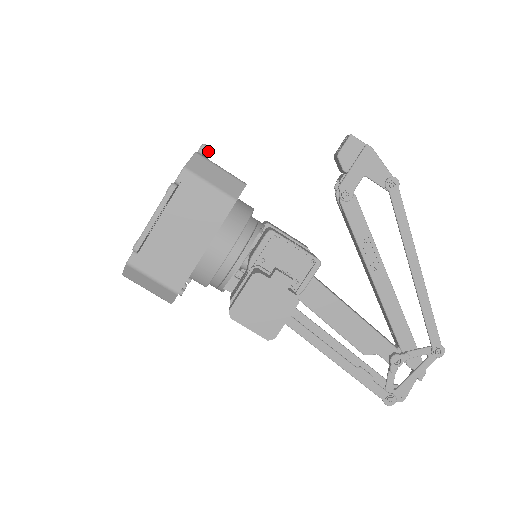
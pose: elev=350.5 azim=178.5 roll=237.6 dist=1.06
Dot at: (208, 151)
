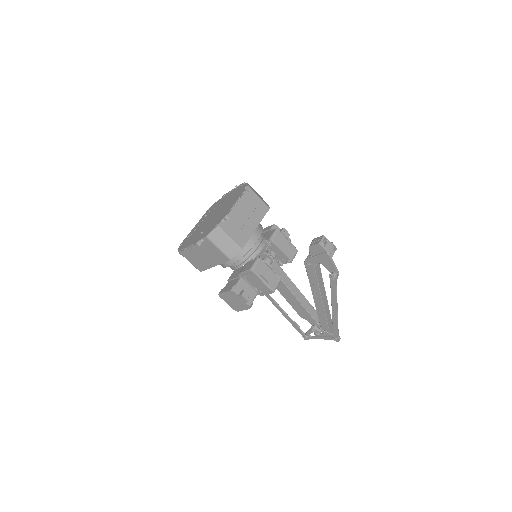
Dot at: (242, 198)
